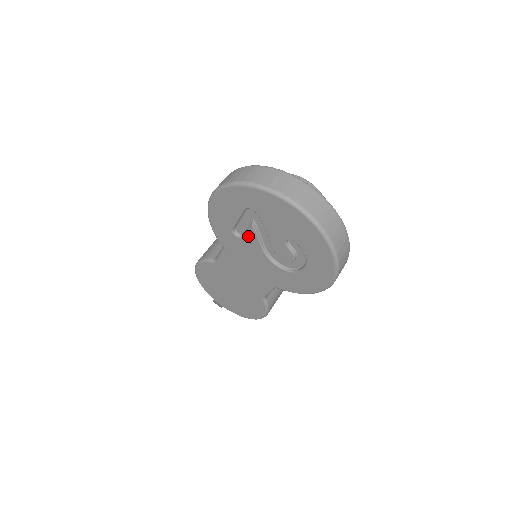
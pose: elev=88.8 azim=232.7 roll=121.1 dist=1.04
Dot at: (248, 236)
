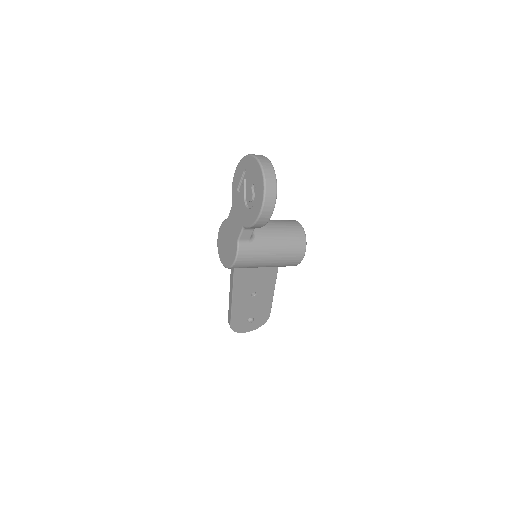
Dot at: (241, 189)
